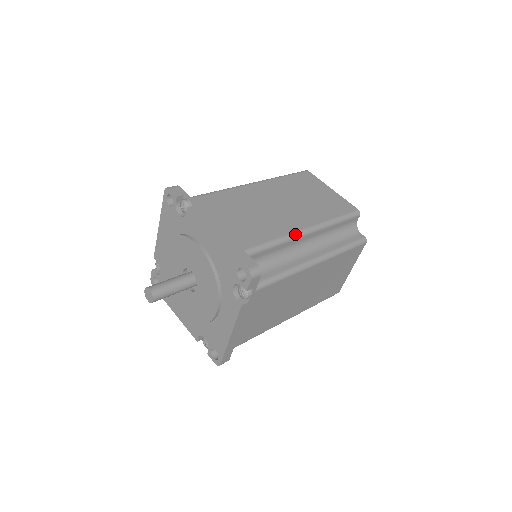
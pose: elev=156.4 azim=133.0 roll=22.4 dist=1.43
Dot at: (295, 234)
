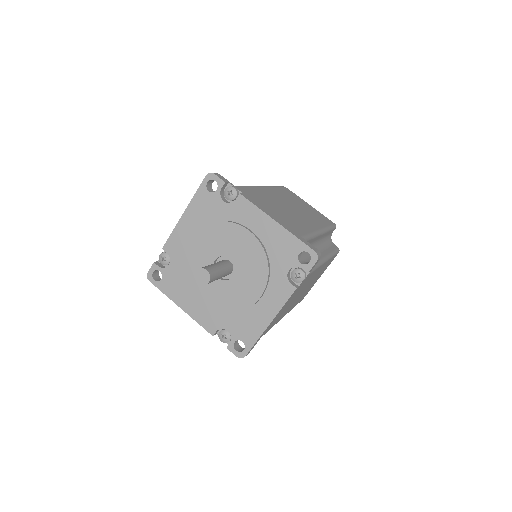
Dot at: (317, 232)
